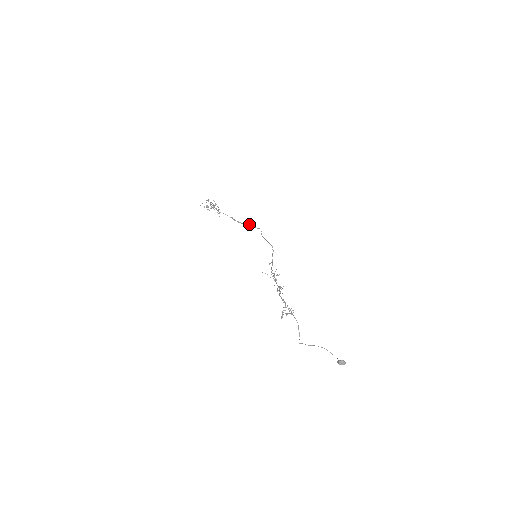
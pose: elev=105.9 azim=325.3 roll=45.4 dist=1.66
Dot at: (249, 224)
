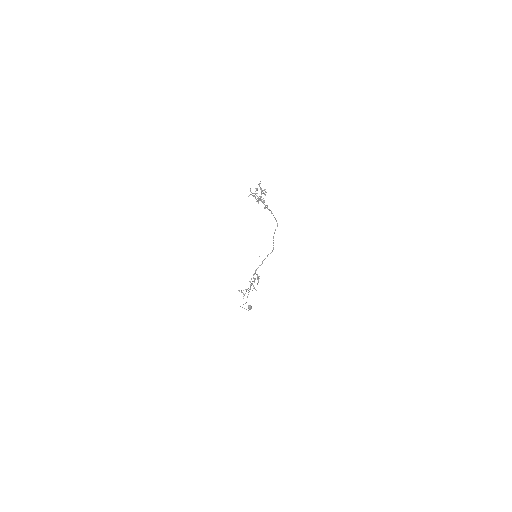
Dot at: occluded
